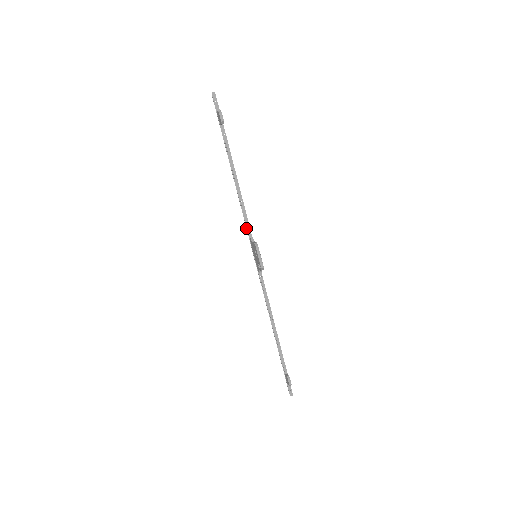
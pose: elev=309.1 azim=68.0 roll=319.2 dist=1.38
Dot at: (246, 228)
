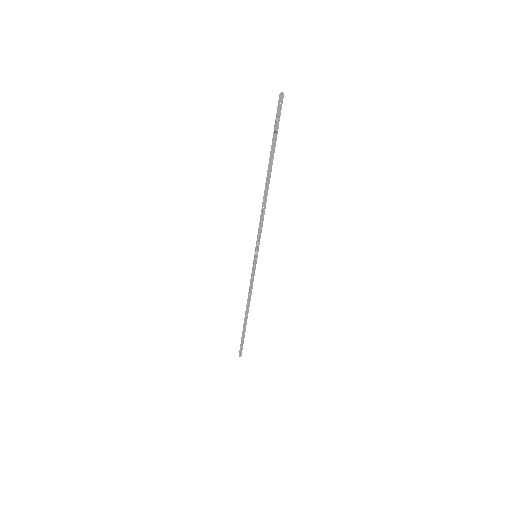
Dot at: (258, 230)
